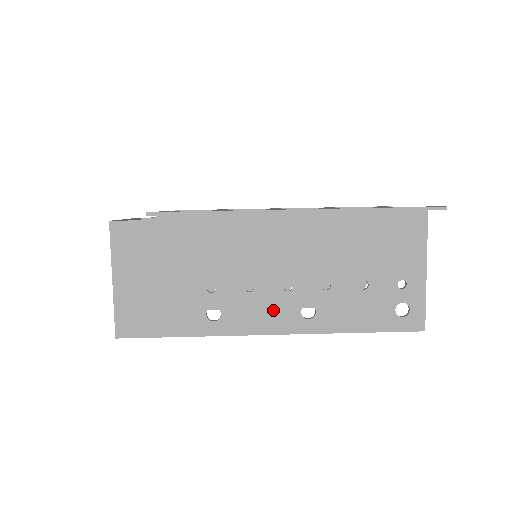
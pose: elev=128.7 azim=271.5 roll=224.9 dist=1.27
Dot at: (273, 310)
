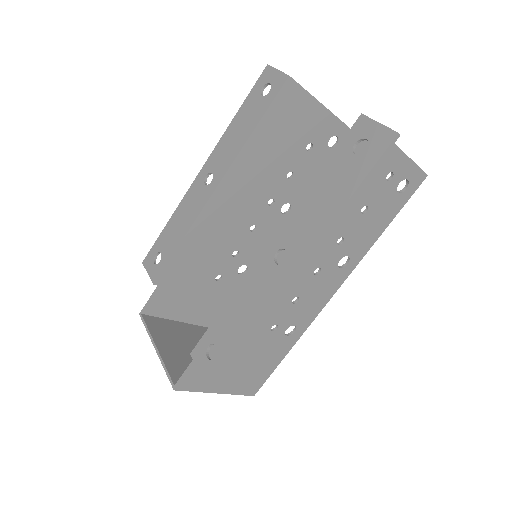
Dot at: (322, 288)
